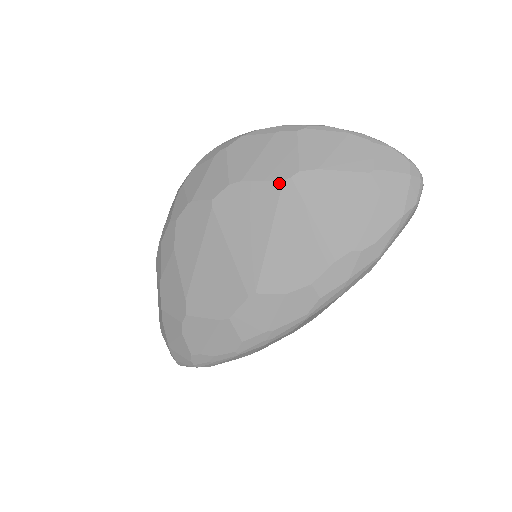
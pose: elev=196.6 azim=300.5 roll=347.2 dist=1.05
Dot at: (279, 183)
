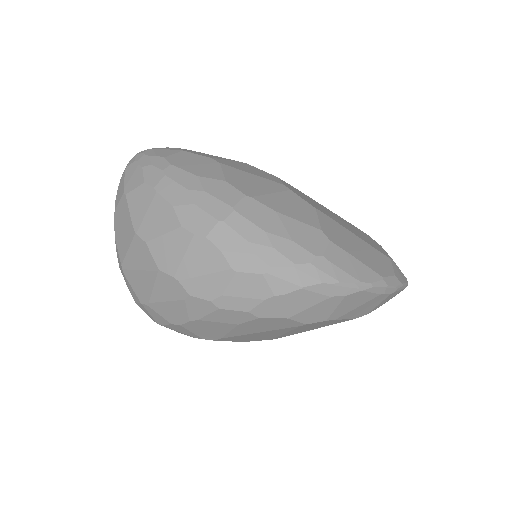
Dot at: (352, 319)
